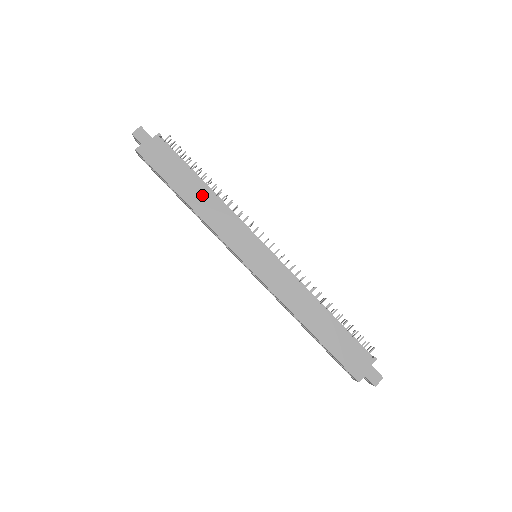
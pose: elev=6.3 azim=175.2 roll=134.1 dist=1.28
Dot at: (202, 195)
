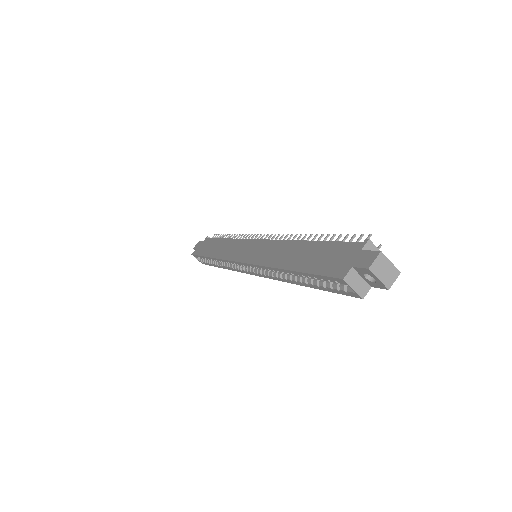
Dot at: (221, 245)
